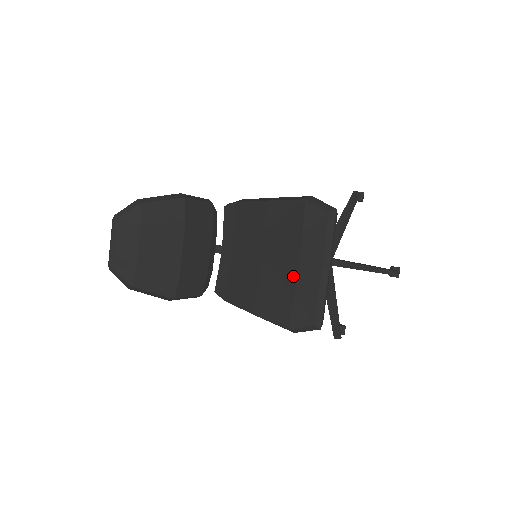
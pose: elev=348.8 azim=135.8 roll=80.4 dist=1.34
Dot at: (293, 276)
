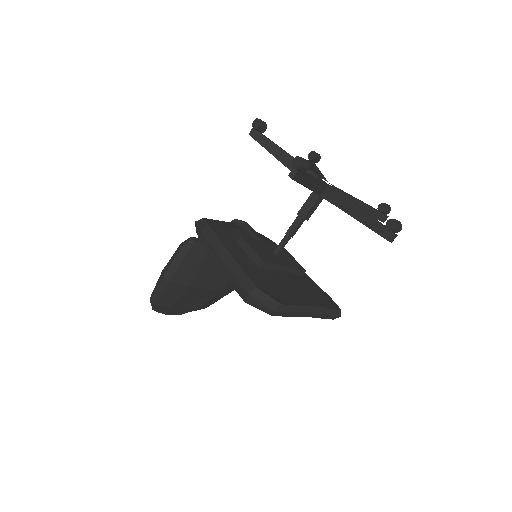
Dot at: occluded
